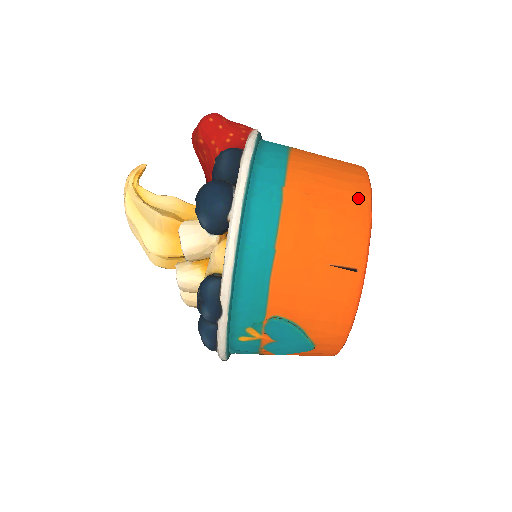
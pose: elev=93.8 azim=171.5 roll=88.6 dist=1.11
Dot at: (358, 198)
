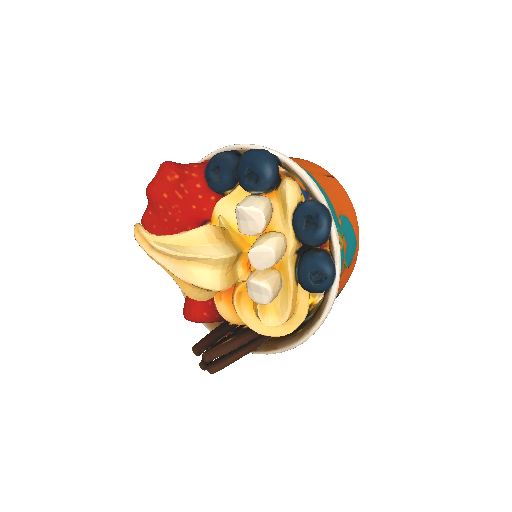
Dot at: occluded
